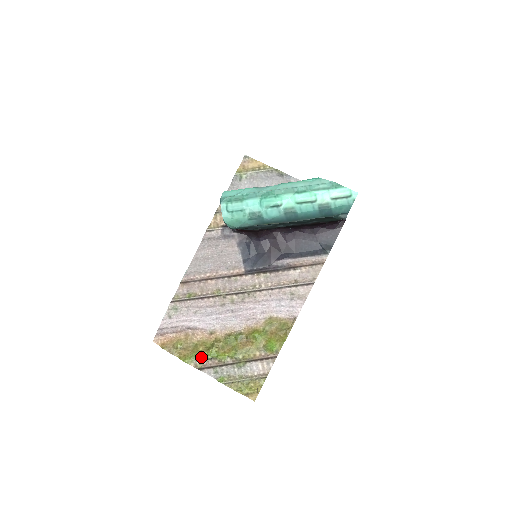
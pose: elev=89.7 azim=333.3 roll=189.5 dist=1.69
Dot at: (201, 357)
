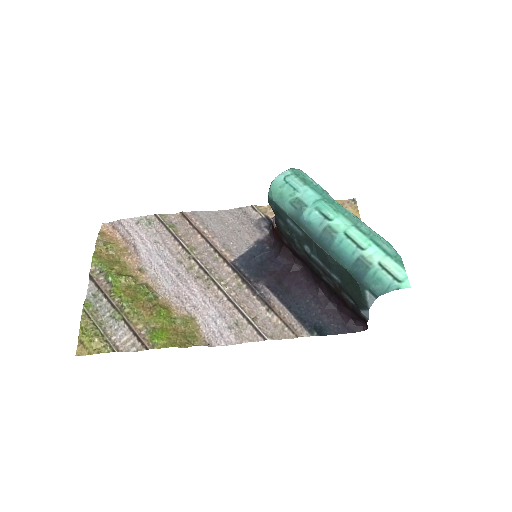
Dot at: (106, 271)
